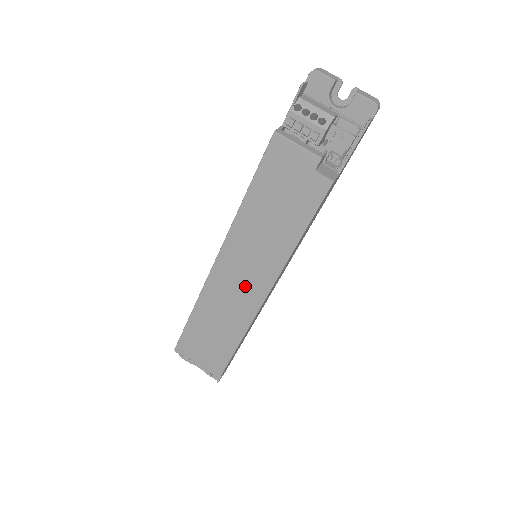
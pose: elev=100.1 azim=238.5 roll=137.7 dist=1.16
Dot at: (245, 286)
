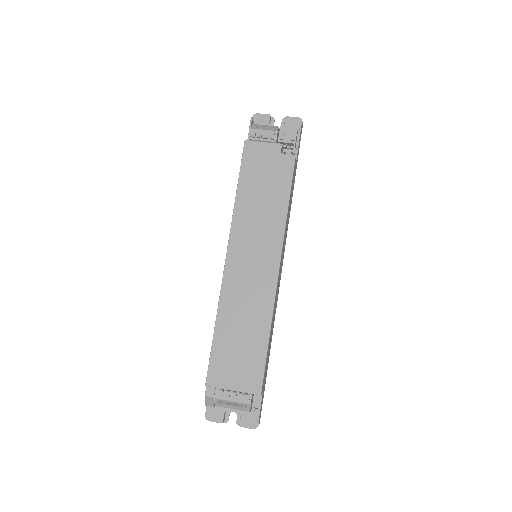
Dot at: (258, 270)
